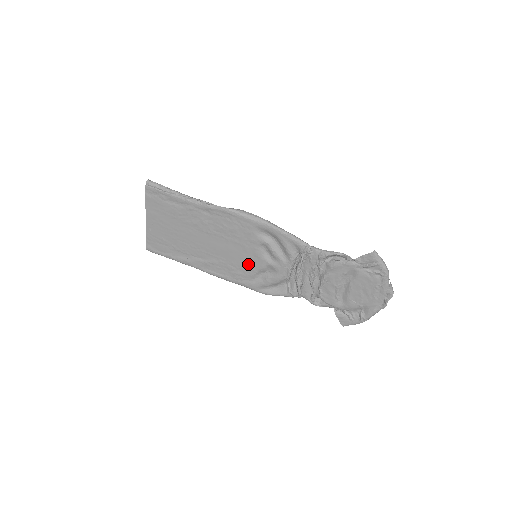
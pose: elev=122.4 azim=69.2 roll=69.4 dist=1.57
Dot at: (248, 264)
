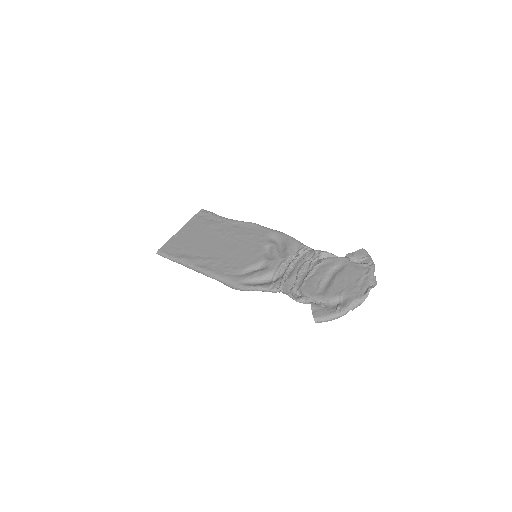
Dot at: (245, 260)
